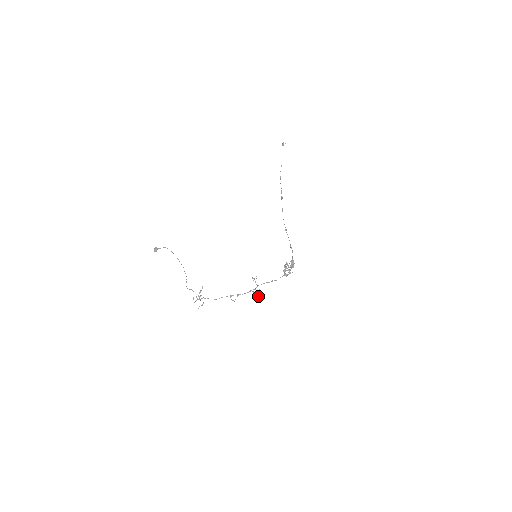
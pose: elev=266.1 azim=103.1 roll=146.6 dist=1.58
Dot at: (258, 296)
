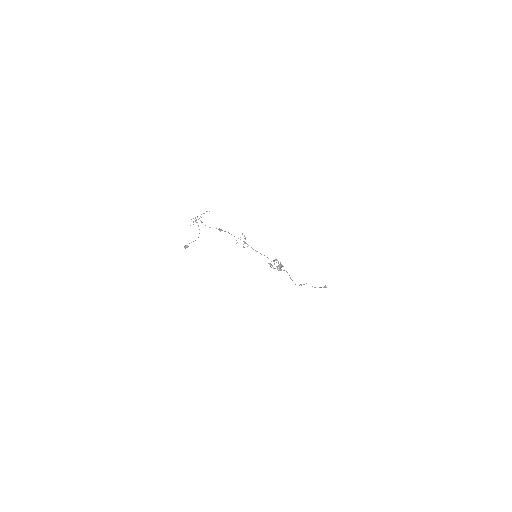
Dot at: occluded
